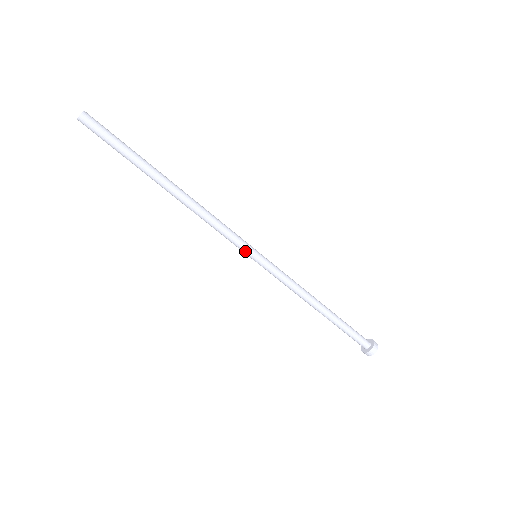
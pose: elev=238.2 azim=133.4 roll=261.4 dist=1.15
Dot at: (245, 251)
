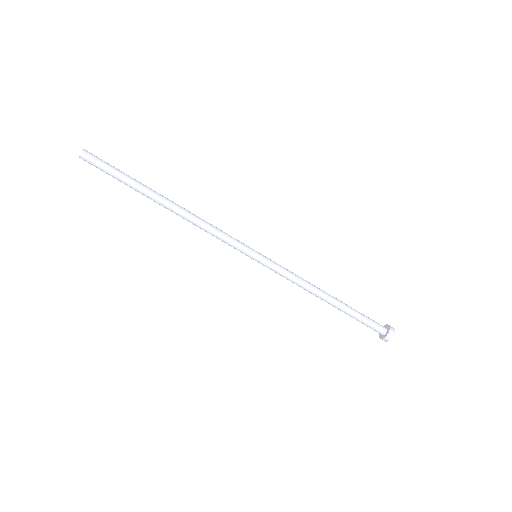
Dot at: (245, 251)
